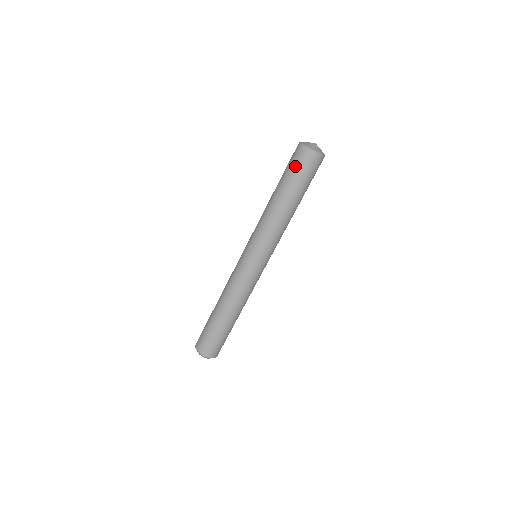
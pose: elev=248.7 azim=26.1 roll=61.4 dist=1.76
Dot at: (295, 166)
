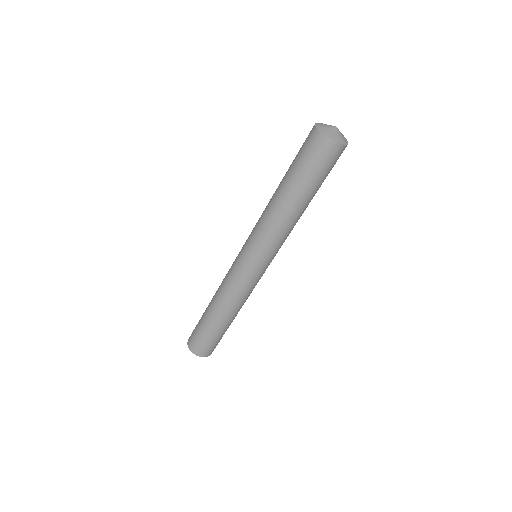
Dot at: (301, 152)
